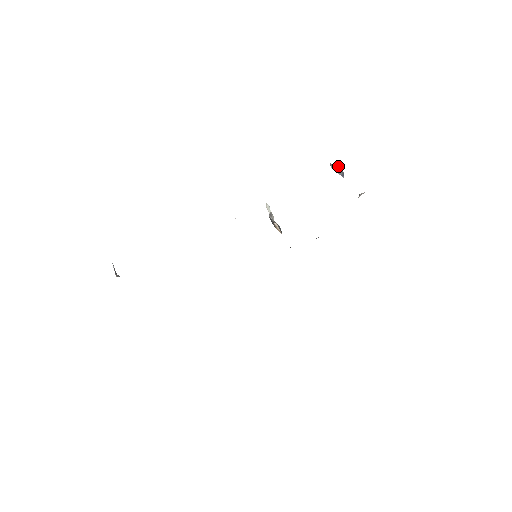
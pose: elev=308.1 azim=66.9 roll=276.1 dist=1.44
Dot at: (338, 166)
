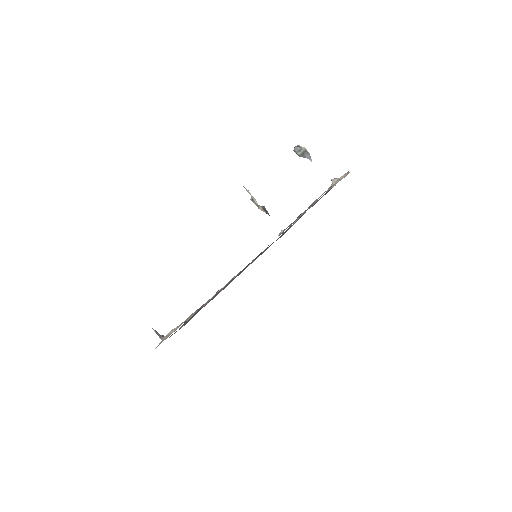
Dot at: (302, 147)
